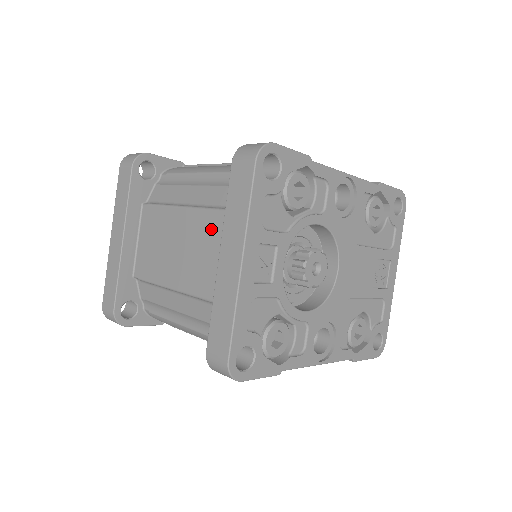
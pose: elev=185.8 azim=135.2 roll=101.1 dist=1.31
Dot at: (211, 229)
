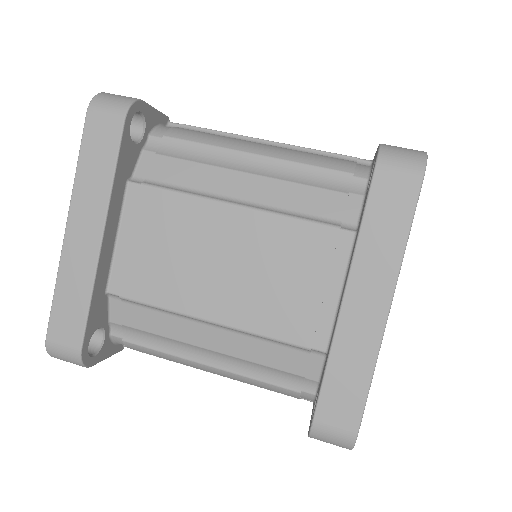
Dot at: (297, 247)
